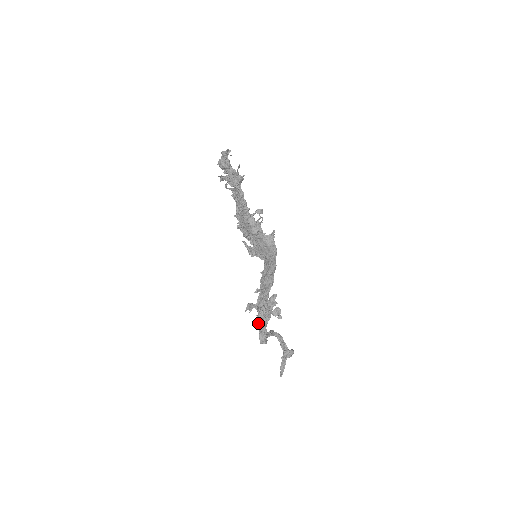
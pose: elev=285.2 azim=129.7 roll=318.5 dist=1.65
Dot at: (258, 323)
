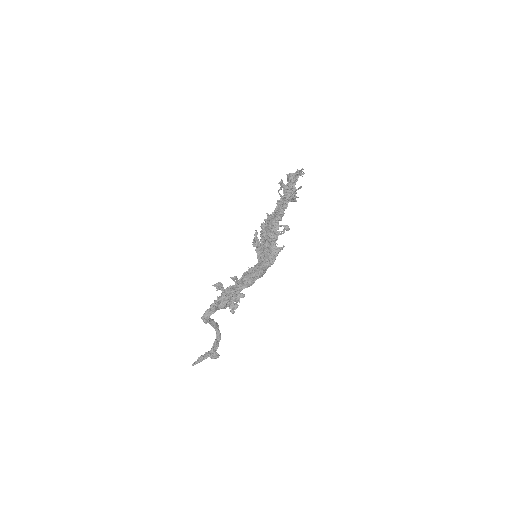
Dot at: occluded
